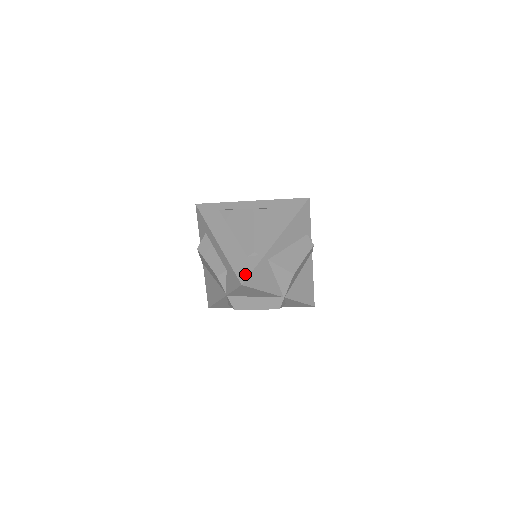
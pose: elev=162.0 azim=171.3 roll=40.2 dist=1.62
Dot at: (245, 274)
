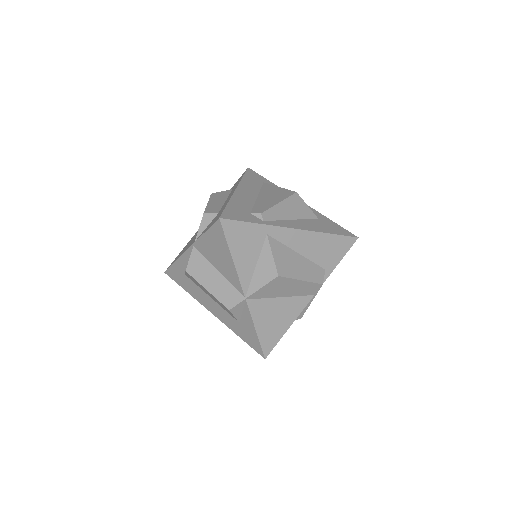
Dot at: (233, 217)
